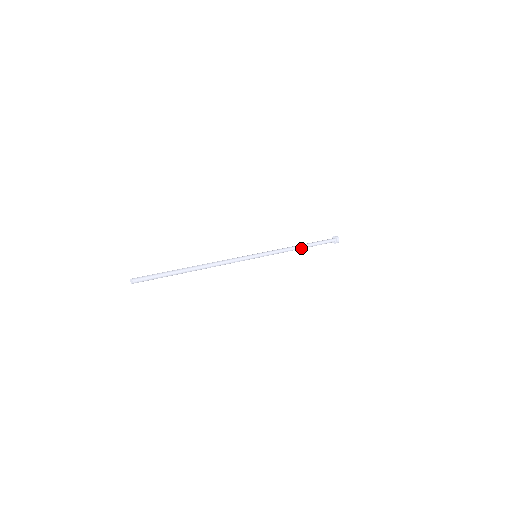
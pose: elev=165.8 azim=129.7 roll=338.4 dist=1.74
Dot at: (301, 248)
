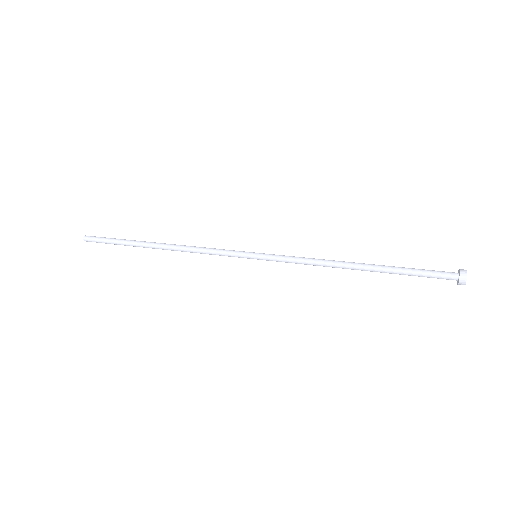
Dot at: (355, 267)
